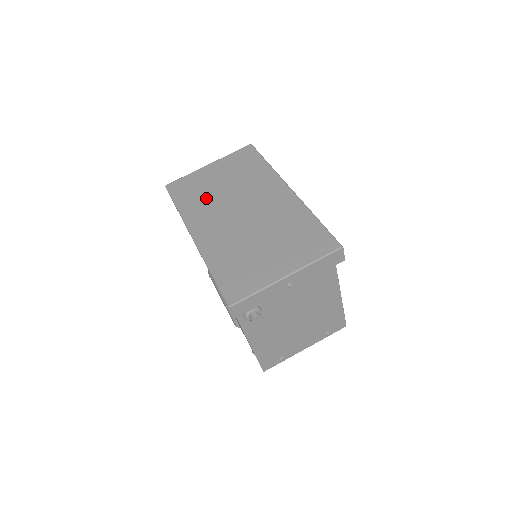
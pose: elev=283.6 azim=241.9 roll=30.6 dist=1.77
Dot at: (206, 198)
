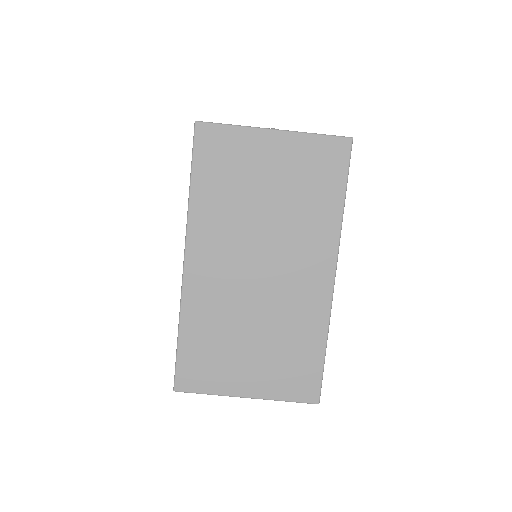
Dot at: (234, 205)
